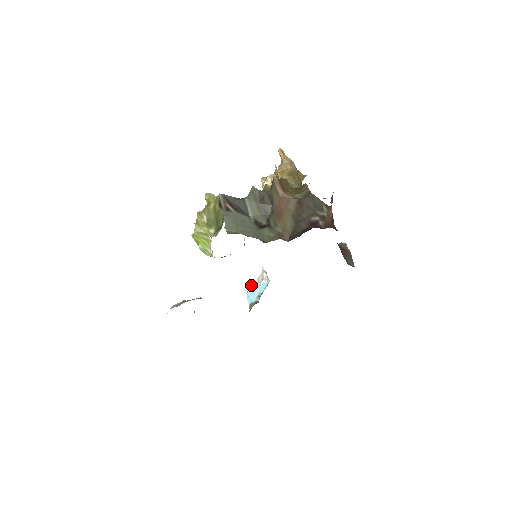
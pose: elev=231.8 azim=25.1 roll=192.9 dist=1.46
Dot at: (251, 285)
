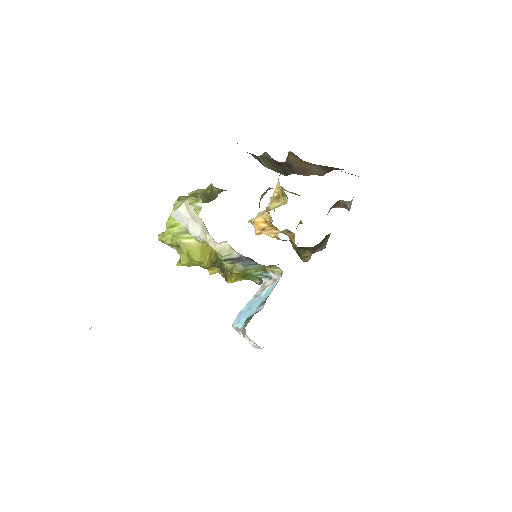
Dot at: (242, 309)
